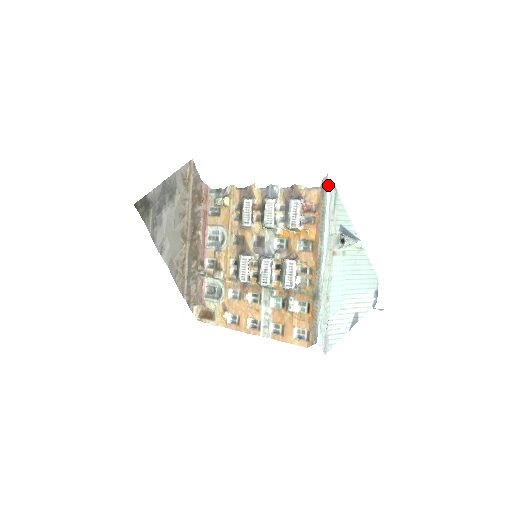
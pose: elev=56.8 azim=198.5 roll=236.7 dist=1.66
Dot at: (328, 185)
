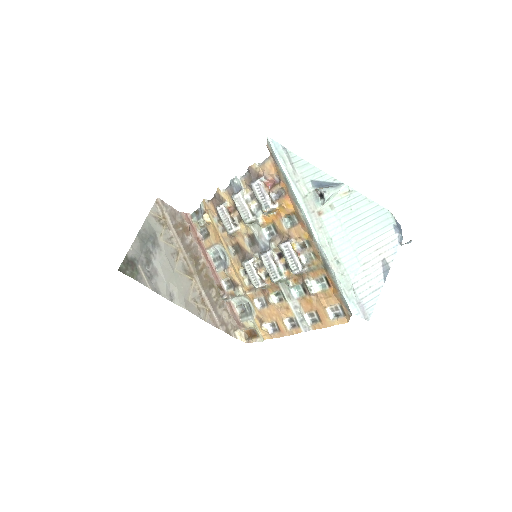
Dot at: (273, 149)
